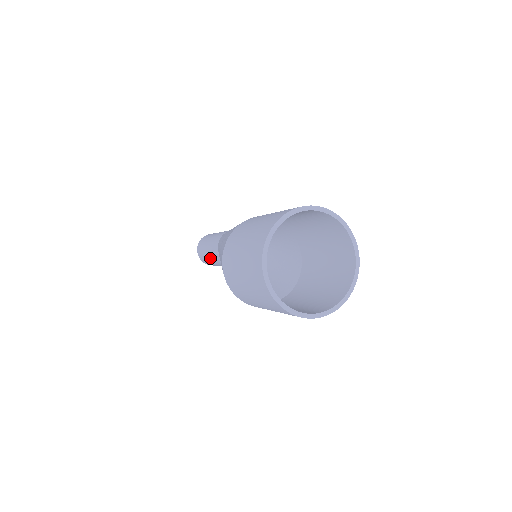
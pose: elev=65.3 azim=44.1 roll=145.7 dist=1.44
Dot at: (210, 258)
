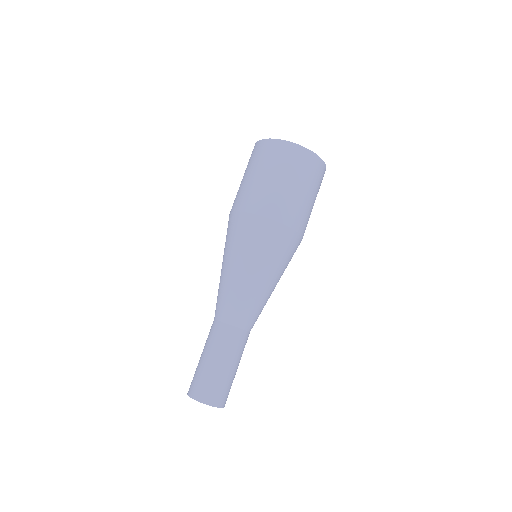
Dot at: (213, 359)
